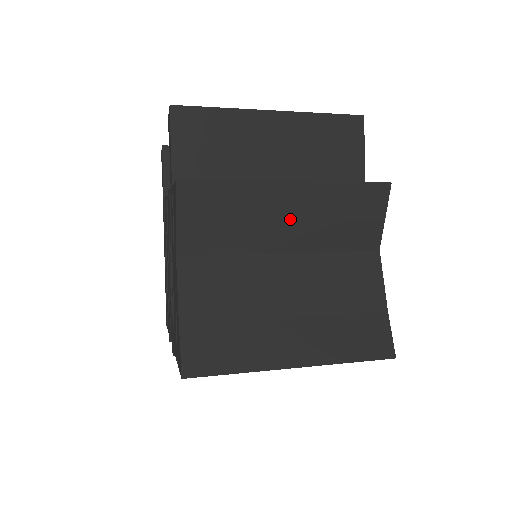
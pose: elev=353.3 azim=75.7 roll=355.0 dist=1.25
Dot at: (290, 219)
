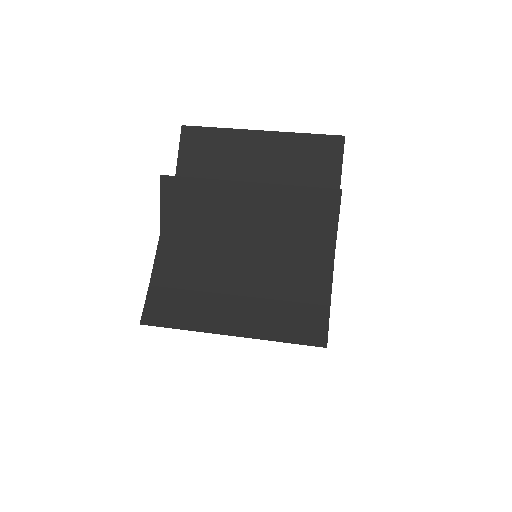
Dot at: (250, 214)
